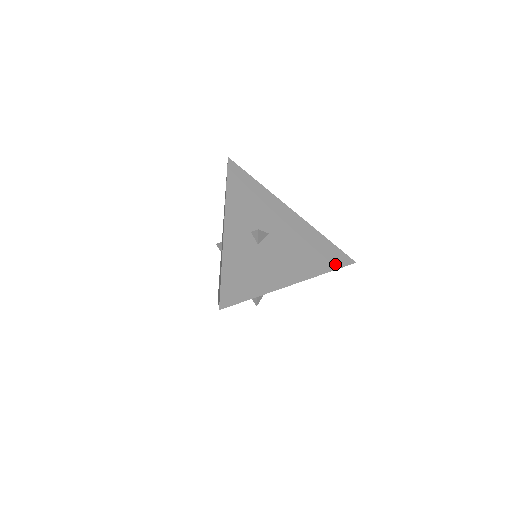
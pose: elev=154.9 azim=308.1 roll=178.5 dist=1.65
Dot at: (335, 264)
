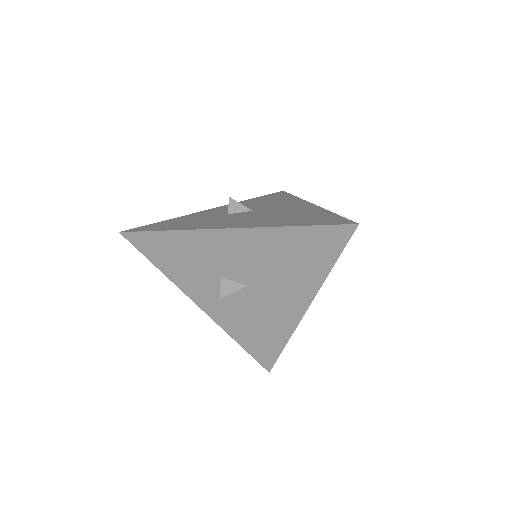
Dot at: (314, 223)
